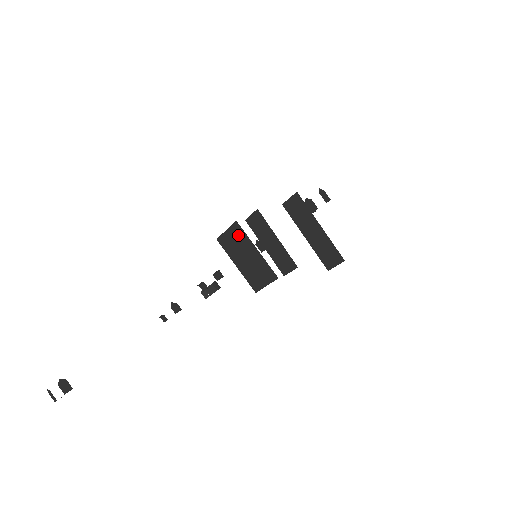
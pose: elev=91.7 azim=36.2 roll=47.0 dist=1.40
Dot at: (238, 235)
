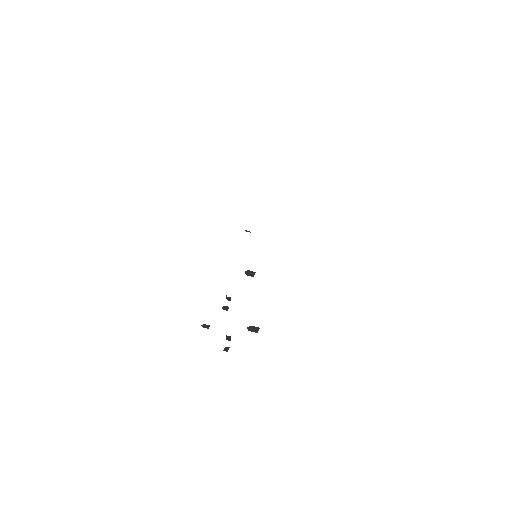
Dot at: occluded
